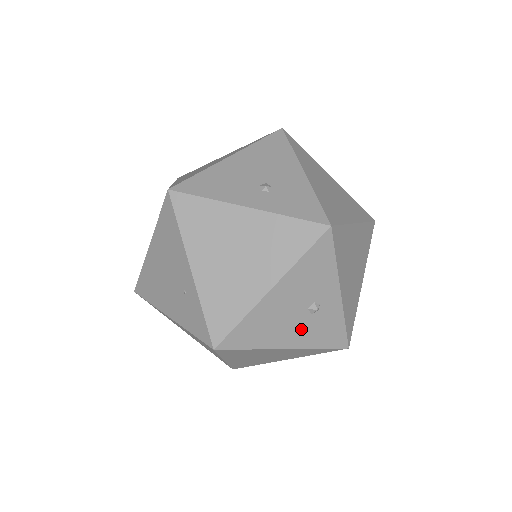
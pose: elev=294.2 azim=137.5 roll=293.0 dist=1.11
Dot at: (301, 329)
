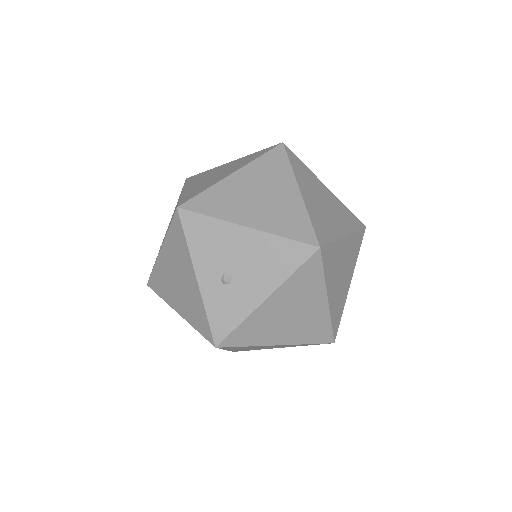
Dot at: occluded
